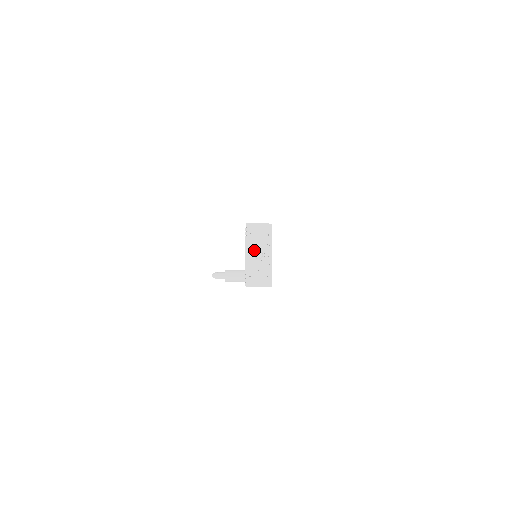
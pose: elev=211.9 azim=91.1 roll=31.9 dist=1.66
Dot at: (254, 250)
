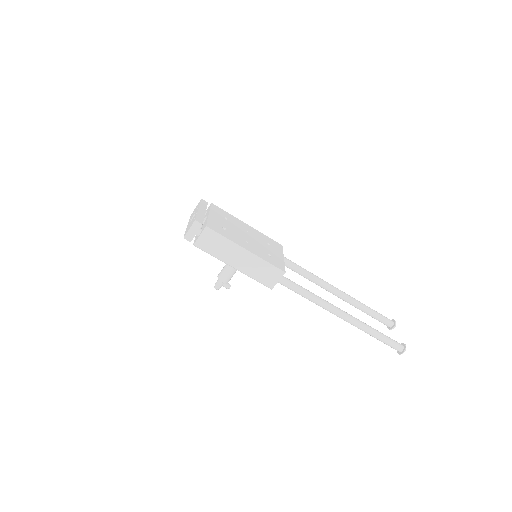
Dot at: (191, 219)
